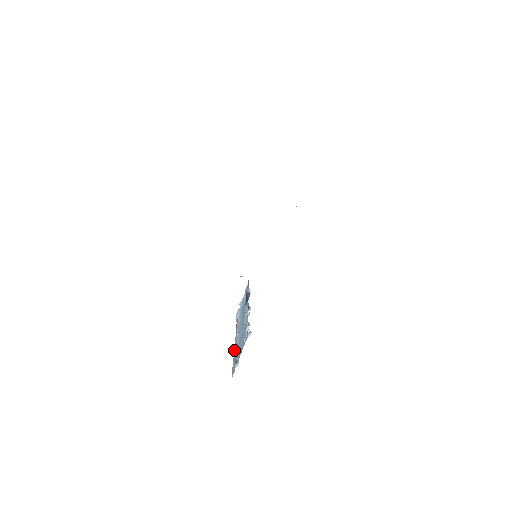
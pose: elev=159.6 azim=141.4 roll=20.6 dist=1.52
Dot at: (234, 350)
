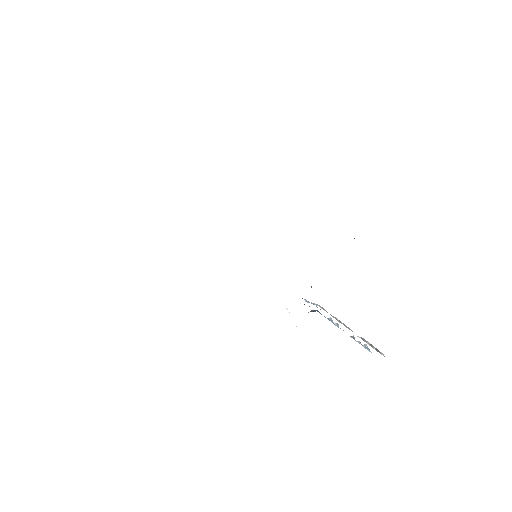
Dot at: occluded
